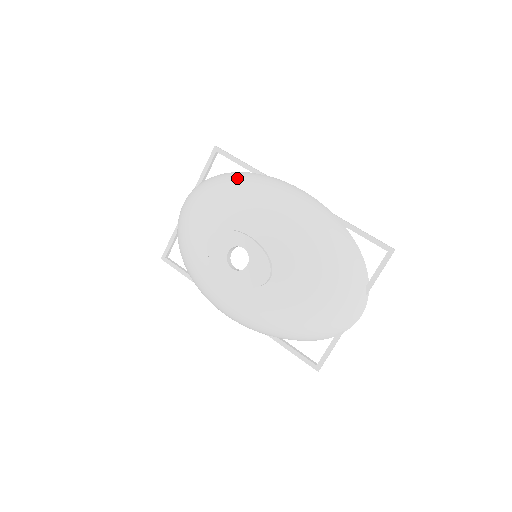
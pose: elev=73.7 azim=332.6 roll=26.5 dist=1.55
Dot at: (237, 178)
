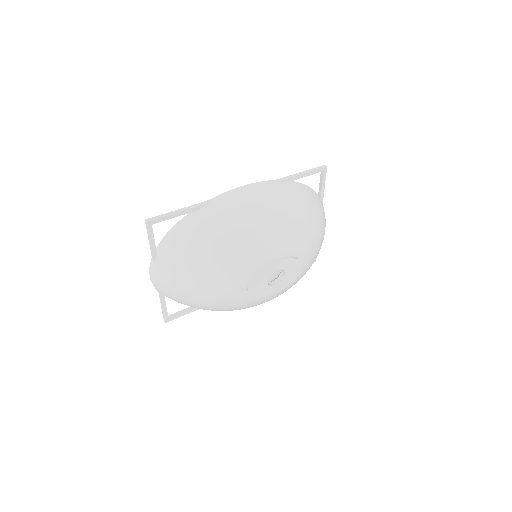
Dot at: (208, 231)
